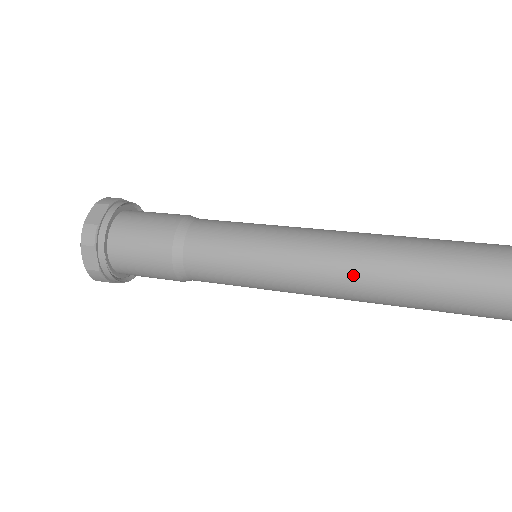
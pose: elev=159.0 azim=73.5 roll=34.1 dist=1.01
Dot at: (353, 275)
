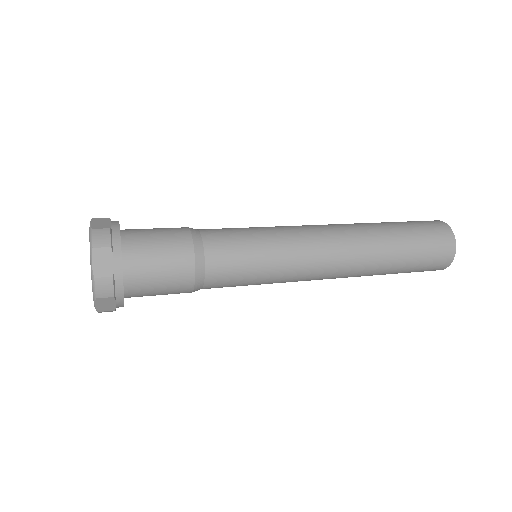
Dot at: (345, 271)
